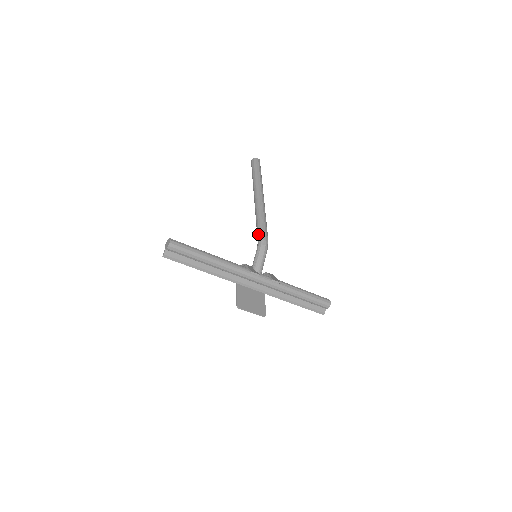
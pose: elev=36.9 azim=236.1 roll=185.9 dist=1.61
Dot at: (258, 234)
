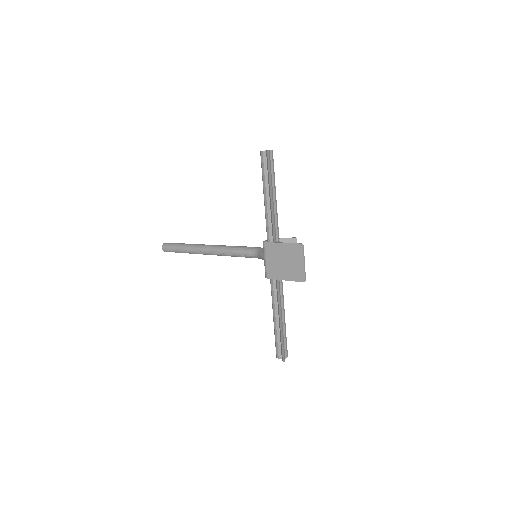
Dot at: occluded
